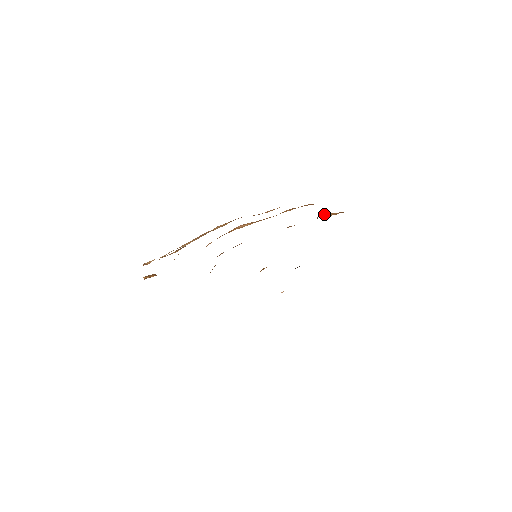
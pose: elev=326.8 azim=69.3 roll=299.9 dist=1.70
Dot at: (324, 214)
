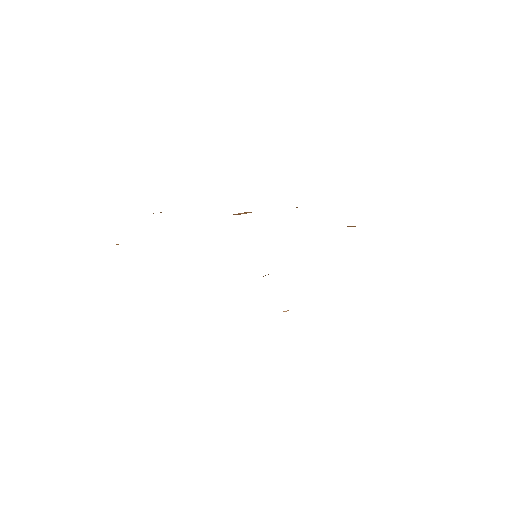
Dot at: occluded
